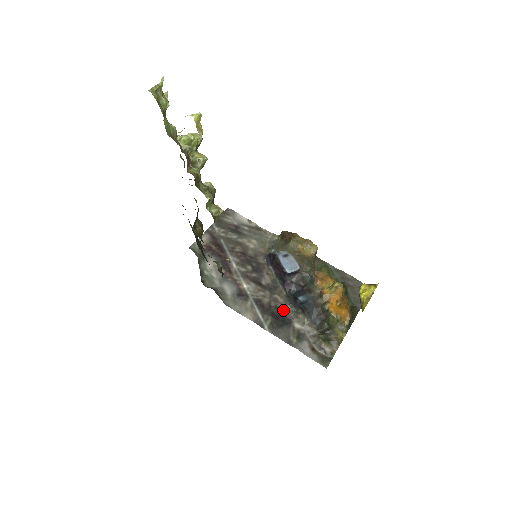
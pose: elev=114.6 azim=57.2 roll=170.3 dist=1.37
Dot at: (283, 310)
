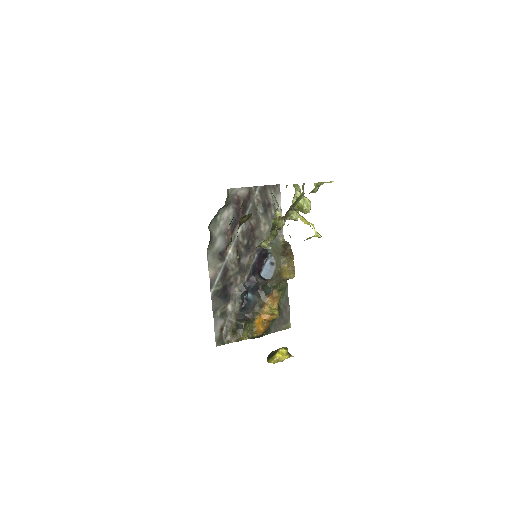
Dot at: (233, 289)
